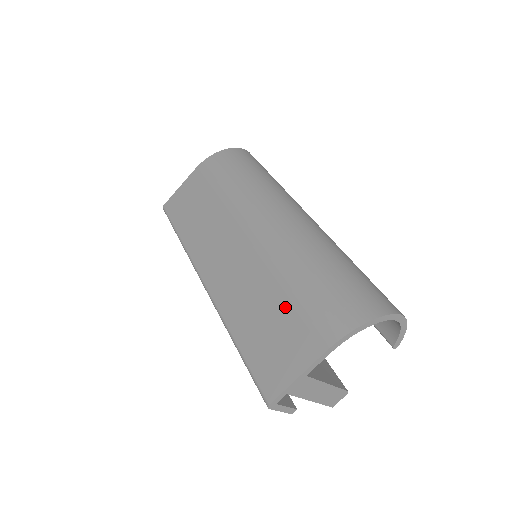
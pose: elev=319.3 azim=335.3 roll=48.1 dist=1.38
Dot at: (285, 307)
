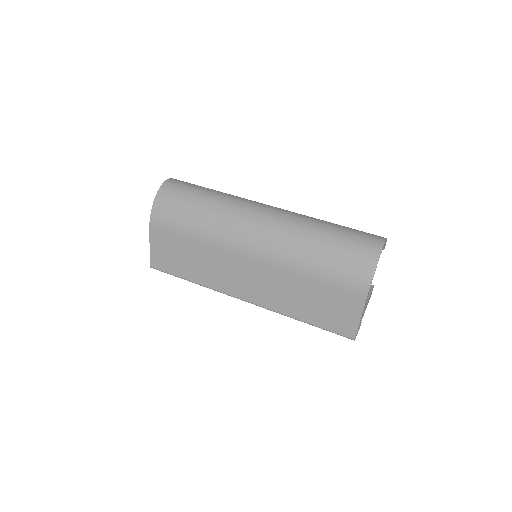
Dot at: (320, 288)
